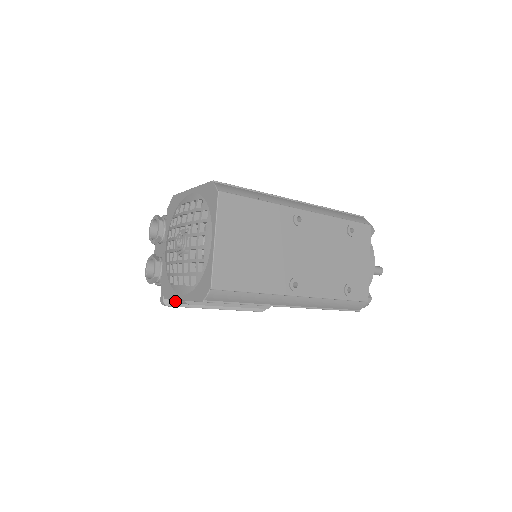
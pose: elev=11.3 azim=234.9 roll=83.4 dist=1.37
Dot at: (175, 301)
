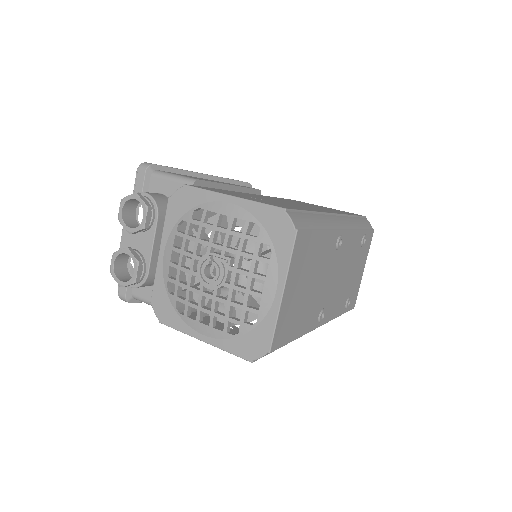
Dot at: (147, 303)
